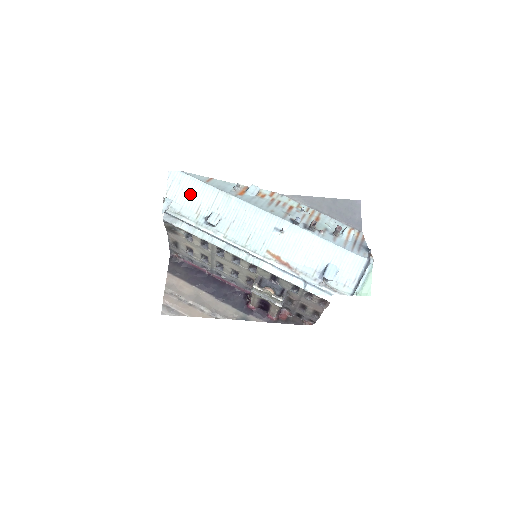
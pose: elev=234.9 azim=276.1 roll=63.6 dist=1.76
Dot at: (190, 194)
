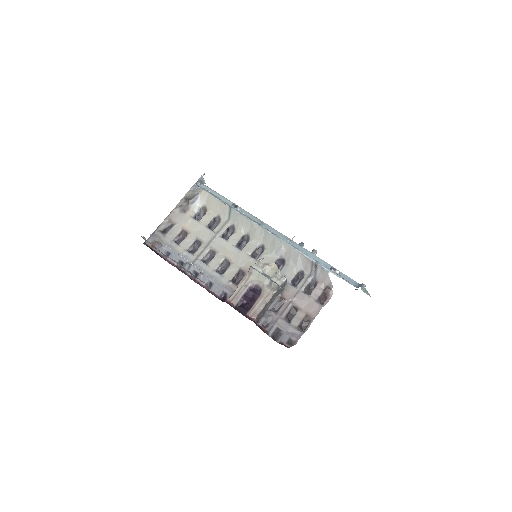
Dot at: (216, 195)
